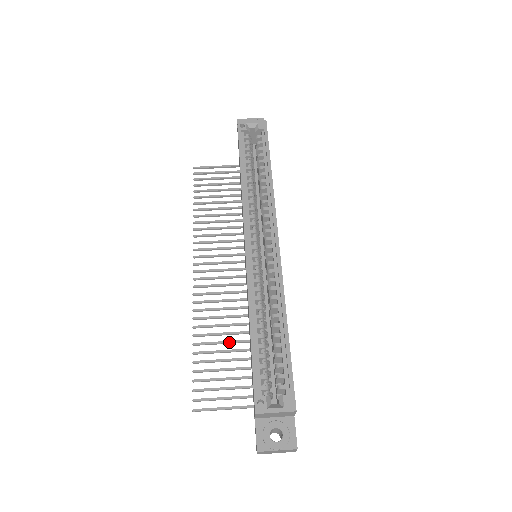
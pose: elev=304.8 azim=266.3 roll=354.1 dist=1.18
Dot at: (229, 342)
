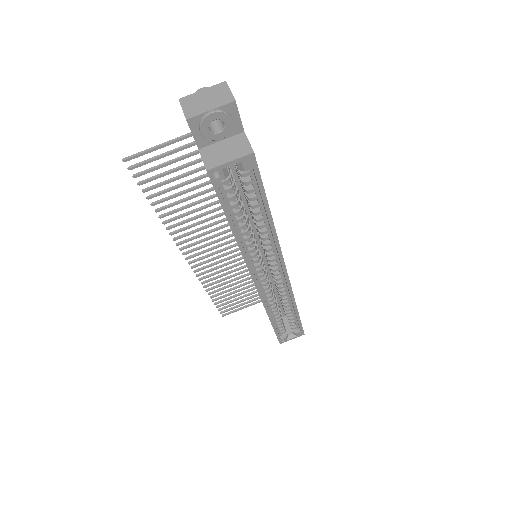
Dot at: occluded
